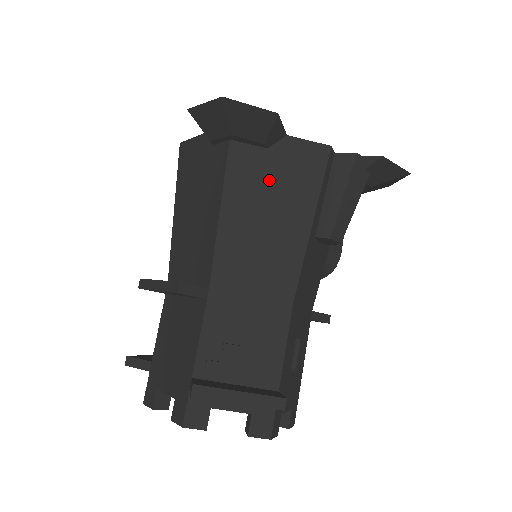
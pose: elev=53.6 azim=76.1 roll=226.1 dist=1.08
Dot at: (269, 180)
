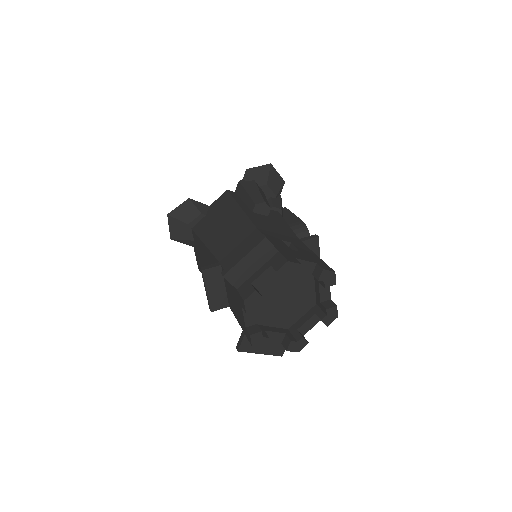
Dot at: (214, 219)
